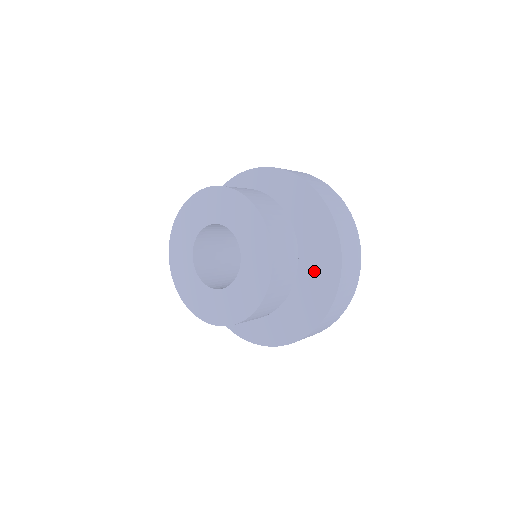
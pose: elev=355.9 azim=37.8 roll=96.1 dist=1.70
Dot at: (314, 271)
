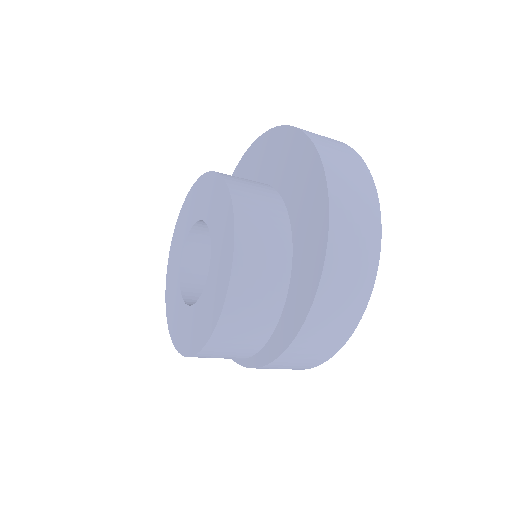
Dot at: (288, 170)
